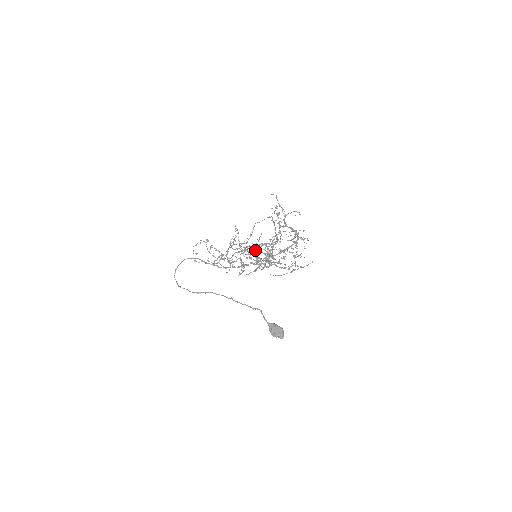
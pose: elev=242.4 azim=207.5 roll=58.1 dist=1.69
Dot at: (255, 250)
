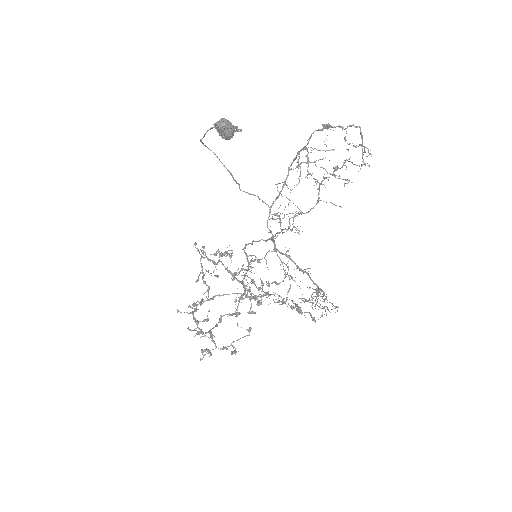
Dot at: occluded
